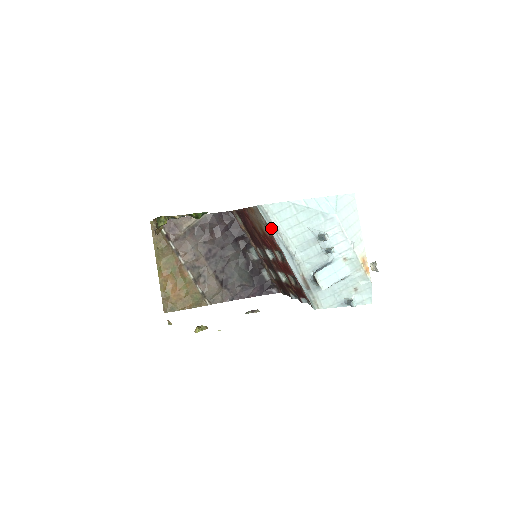
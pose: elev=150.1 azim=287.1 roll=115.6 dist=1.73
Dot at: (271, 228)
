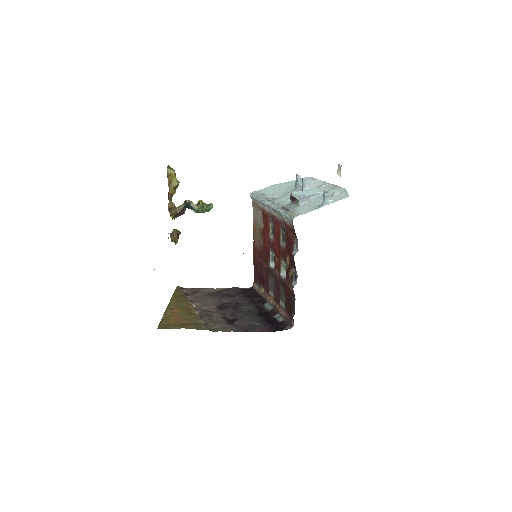
Dot at: (259, 198)
